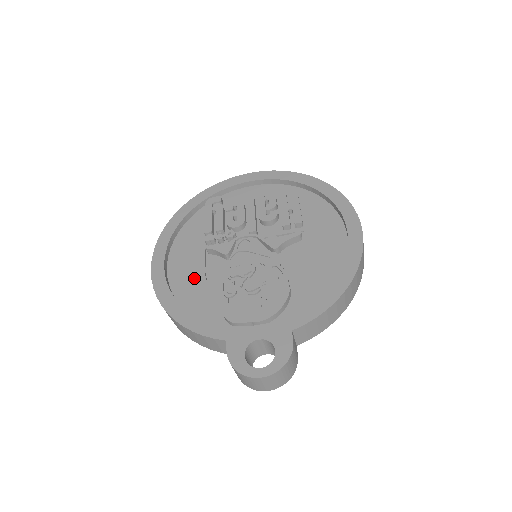
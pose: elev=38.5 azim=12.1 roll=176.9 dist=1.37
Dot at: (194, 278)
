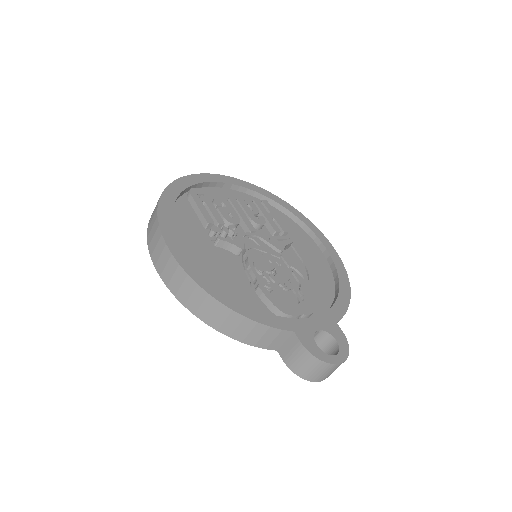
Dot at: (218, 269)
